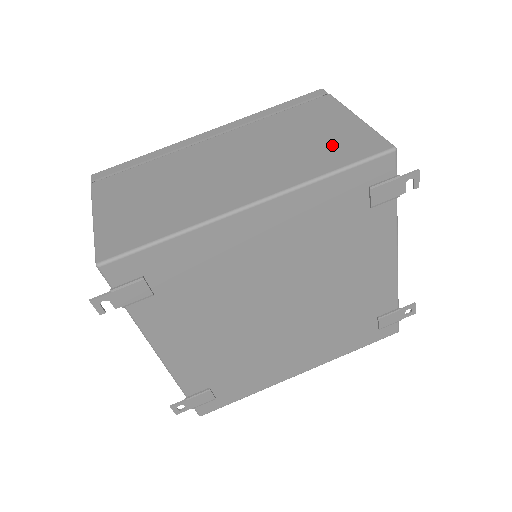
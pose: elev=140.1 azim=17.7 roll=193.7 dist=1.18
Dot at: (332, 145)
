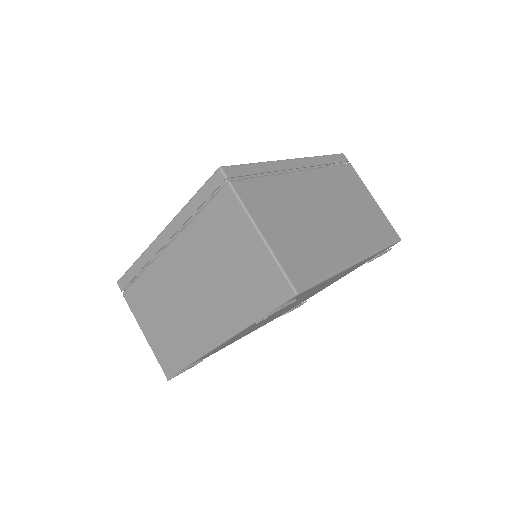
Dot at: (375, 222)
